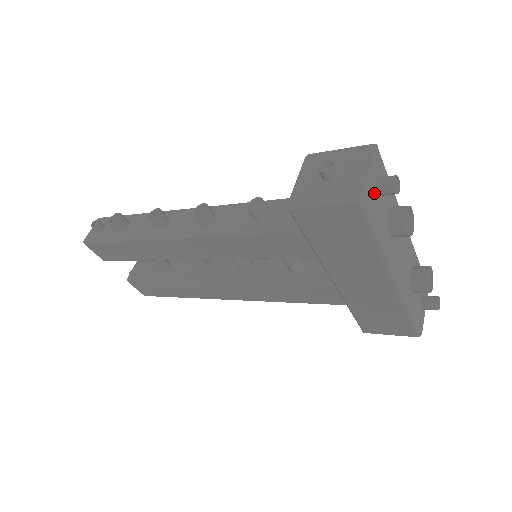
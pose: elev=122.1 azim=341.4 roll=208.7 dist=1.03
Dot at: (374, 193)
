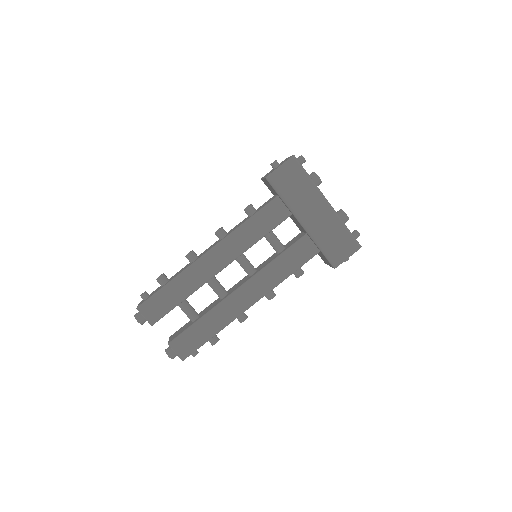
Dot at: occluded
